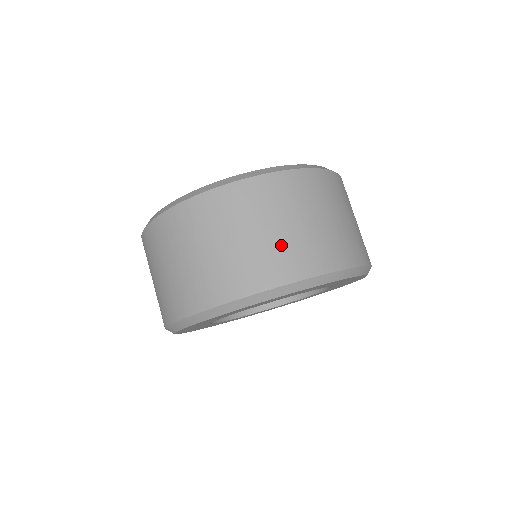
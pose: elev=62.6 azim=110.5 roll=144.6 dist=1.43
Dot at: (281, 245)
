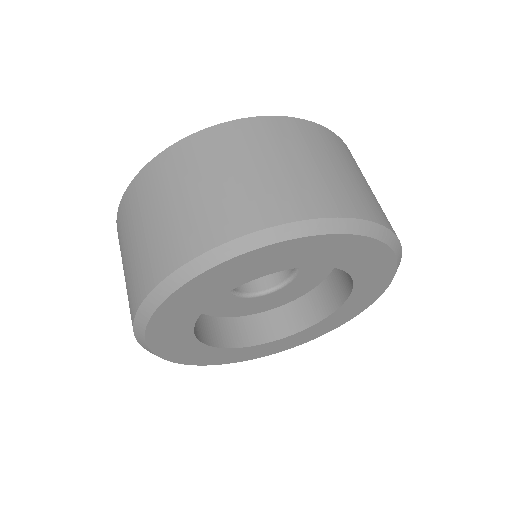
Dot at: (197, 209)
